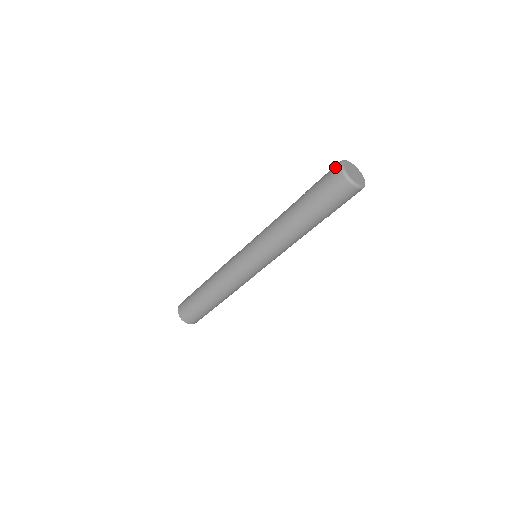
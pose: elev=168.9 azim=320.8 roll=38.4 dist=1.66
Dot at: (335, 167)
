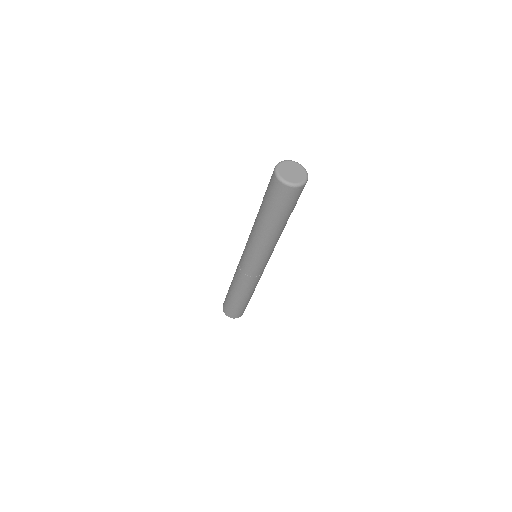
Dot at: (278, 185)
